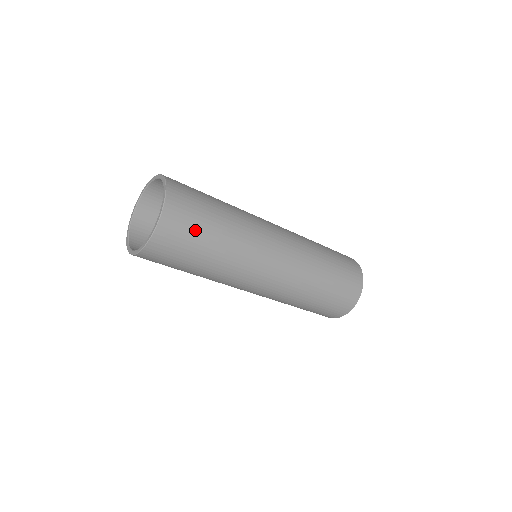
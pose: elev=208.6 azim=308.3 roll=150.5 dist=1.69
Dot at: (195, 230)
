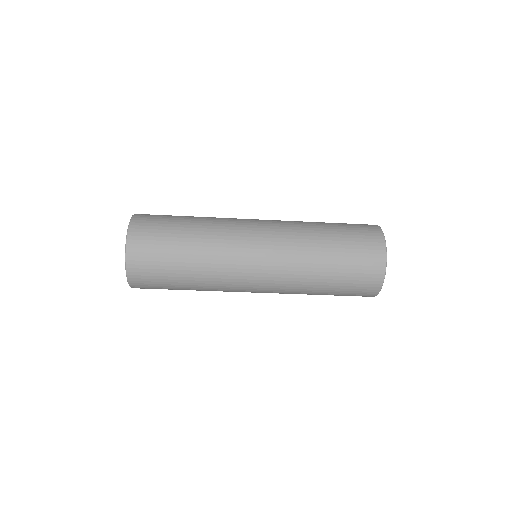
Dot at: (162, 282)
